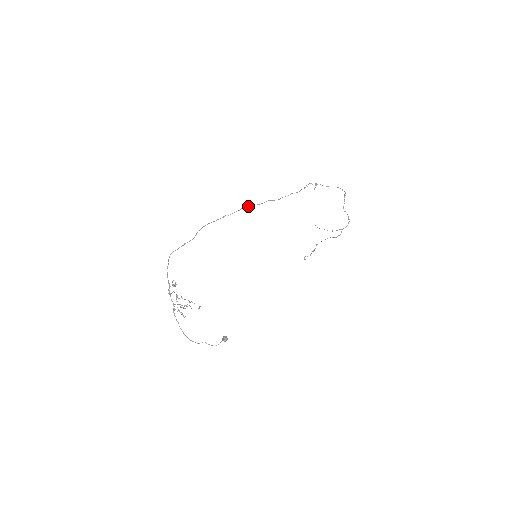
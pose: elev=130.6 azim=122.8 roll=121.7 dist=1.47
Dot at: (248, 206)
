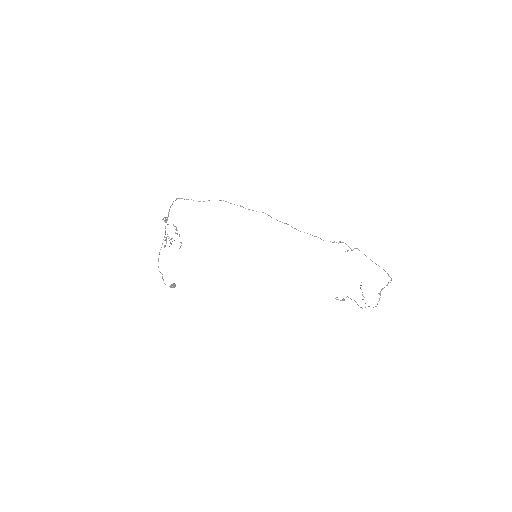
Dot at: (268, 215)
